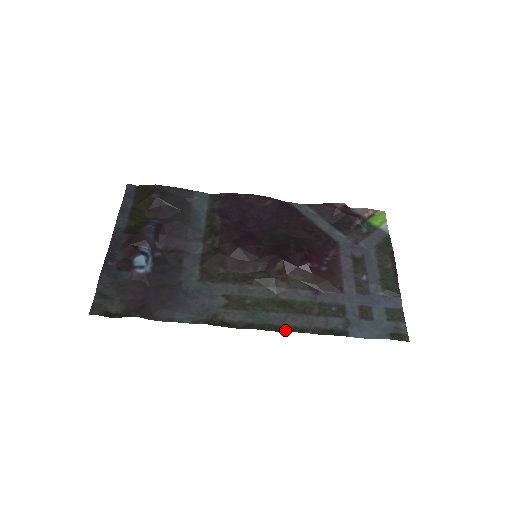
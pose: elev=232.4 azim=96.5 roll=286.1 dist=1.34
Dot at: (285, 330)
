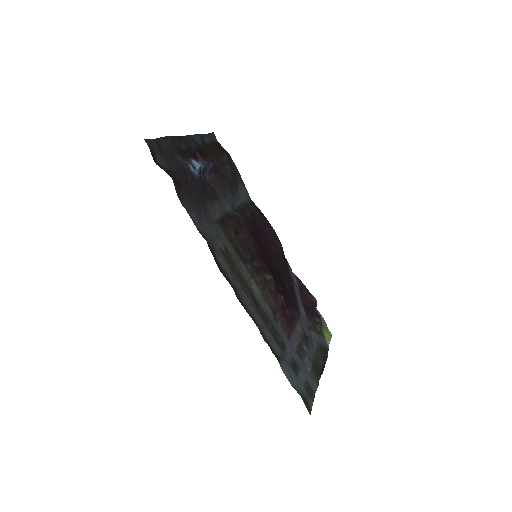
Dot at: (247, 310)
